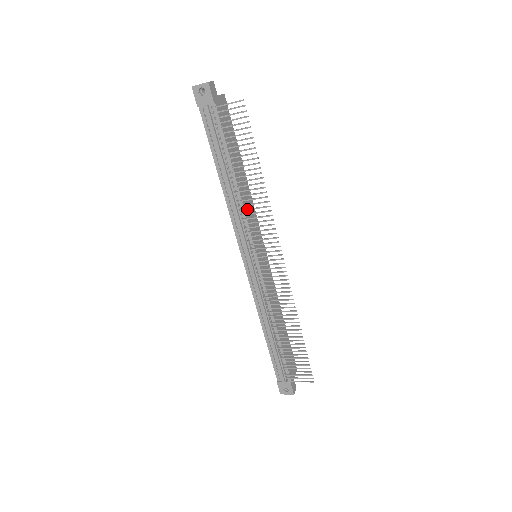
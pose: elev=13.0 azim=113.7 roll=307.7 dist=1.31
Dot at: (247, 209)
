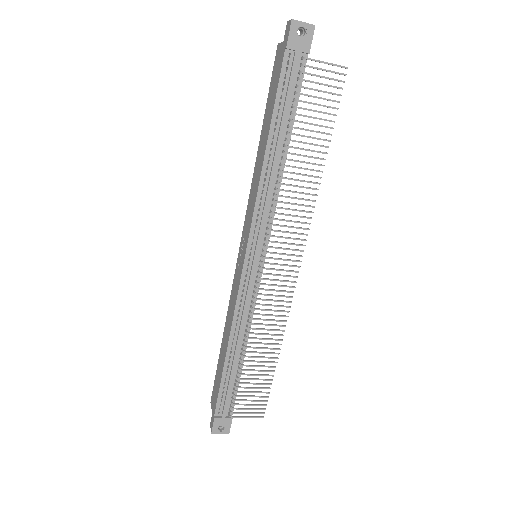
Dot at: (287, 196)
